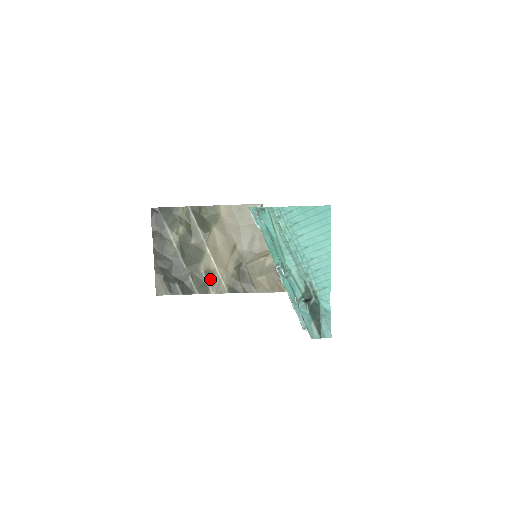
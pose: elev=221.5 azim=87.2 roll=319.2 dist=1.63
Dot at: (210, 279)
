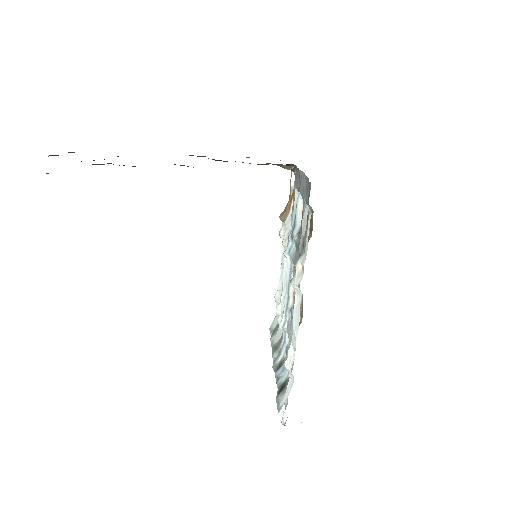
Dot at: occluded
